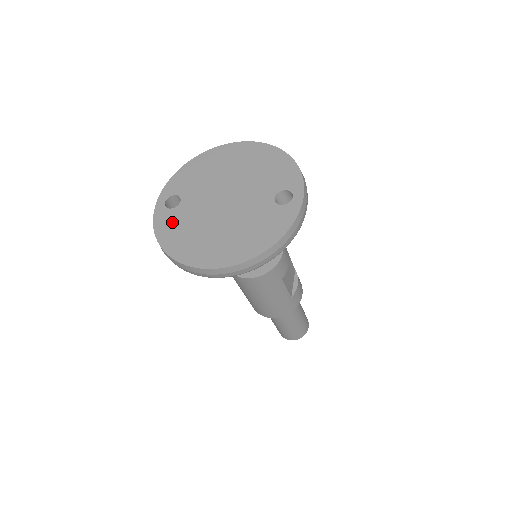
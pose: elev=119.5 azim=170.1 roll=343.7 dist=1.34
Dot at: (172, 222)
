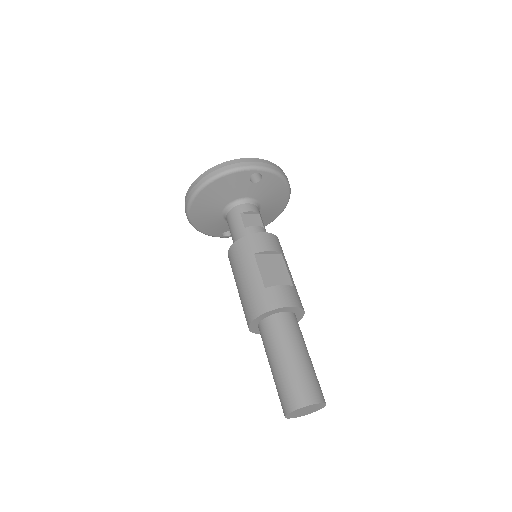
Dot at: occluded
